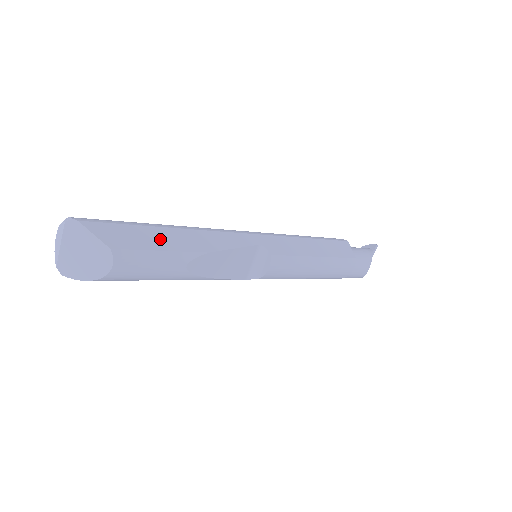
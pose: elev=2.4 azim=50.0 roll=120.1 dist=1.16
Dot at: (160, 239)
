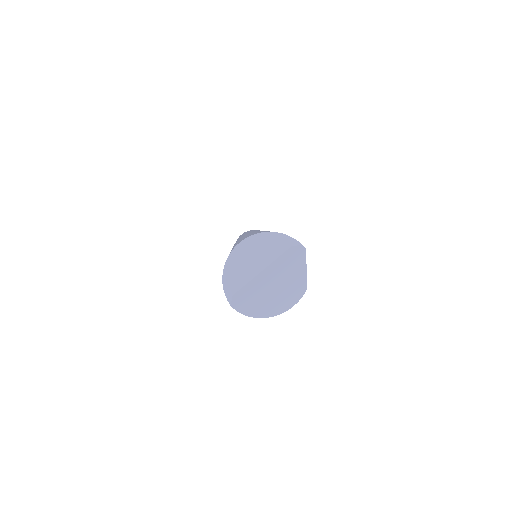
Dot at: occluded
